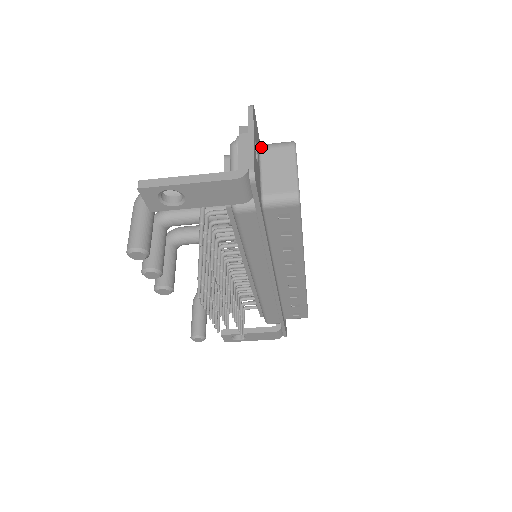
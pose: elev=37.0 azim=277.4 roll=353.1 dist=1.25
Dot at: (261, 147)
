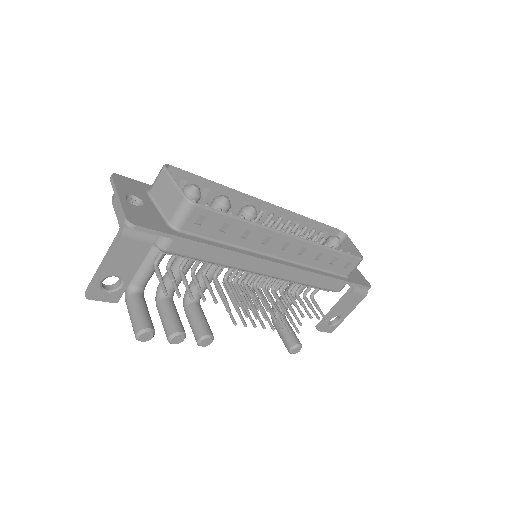
Dot at: (149, 191)
